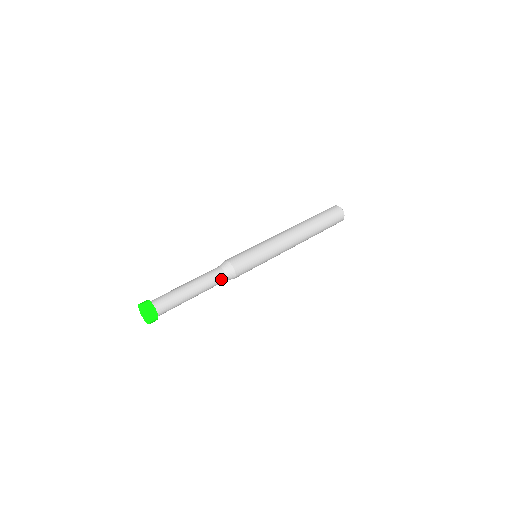
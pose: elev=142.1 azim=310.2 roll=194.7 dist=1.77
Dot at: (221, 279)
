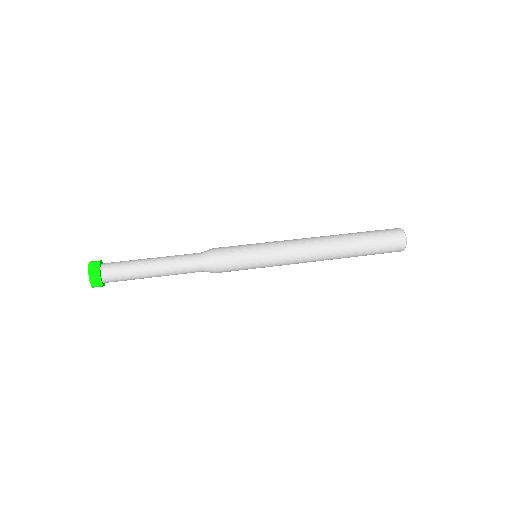
Dot at: (194, 261)
